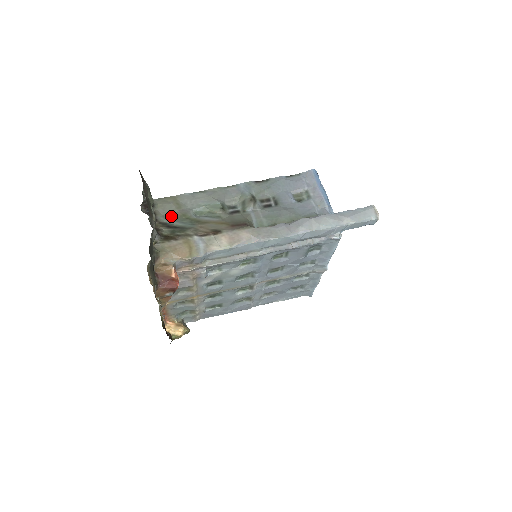
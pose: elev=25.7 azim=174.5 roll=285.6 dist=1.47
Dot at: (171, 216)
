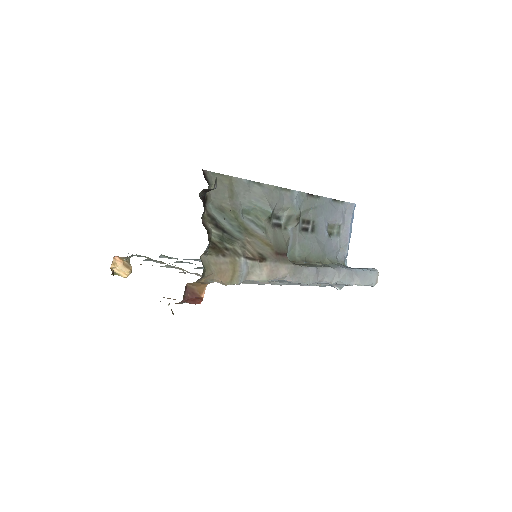
Dot at: (220, 206)
